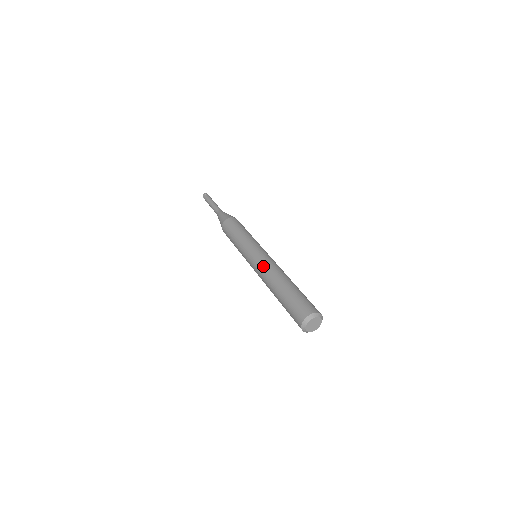
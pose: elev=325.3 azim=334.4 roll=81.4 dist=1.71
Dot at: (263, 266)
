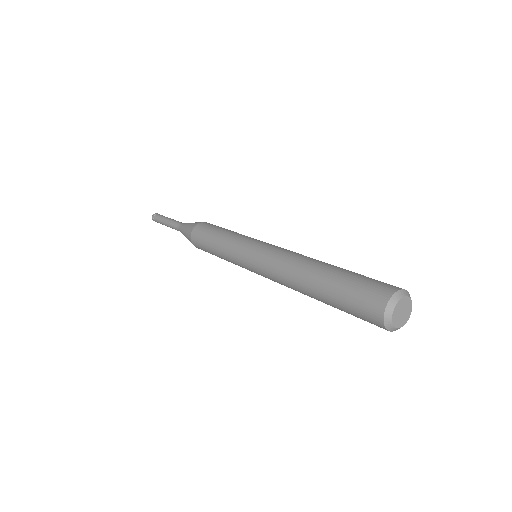
Dot at: (273, 264)
